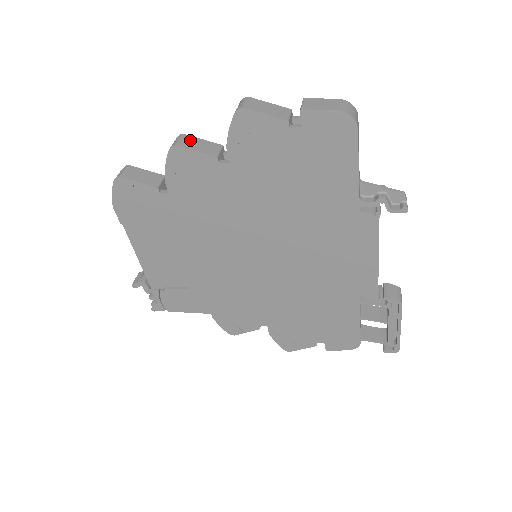
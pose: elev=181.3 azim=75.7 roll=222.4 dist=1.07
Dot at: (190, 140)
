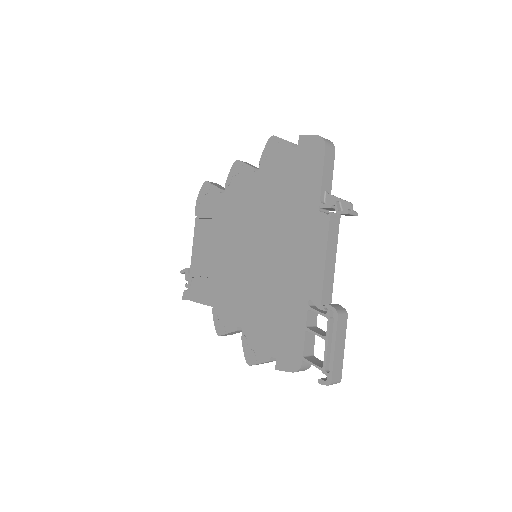
Dot at: (248, 163)
